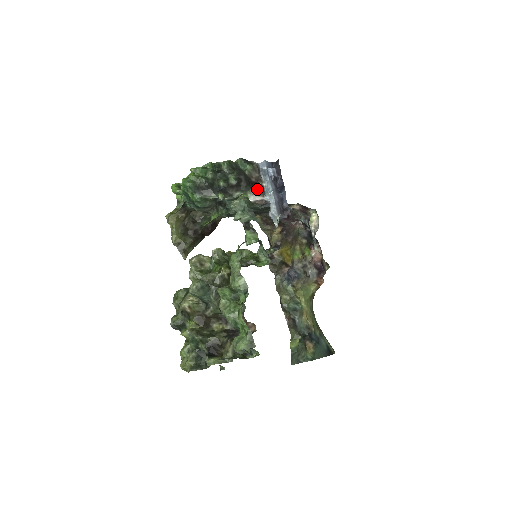
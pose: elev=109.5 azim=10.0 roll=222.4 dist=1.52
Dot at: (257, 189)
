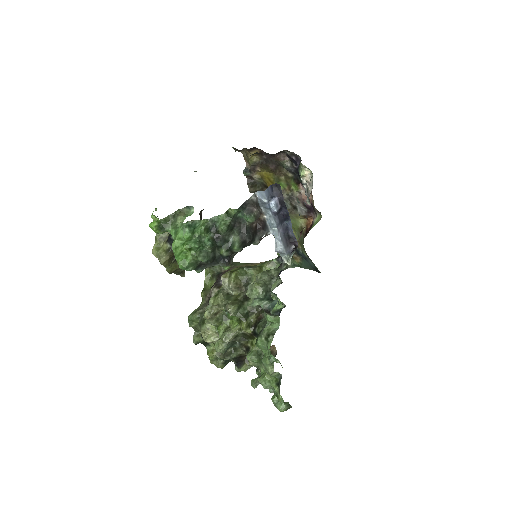
Dot at: (261, 234)
